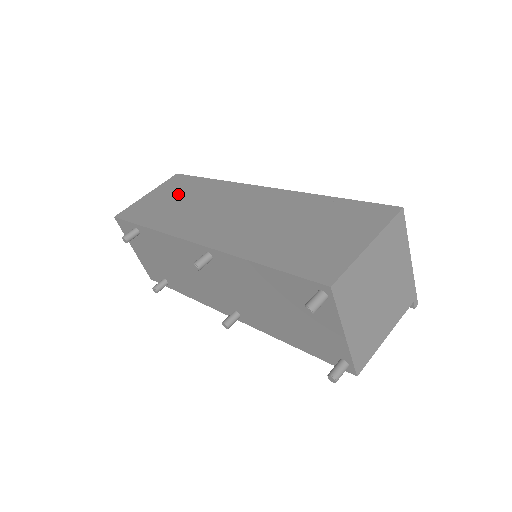
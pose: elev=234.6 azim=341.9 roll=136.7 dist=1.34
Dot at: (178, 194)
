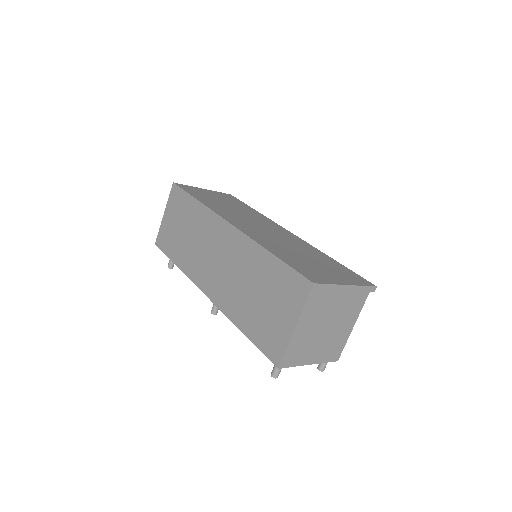
Dot at: (181, 220)
